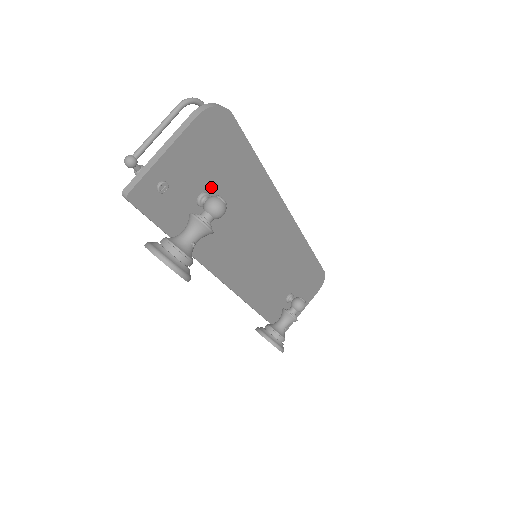
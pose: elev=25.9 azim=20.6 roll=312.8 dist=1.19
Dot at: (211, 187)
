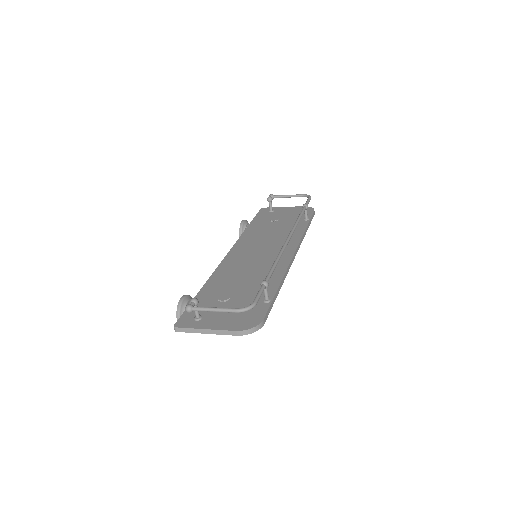
Dot at: occluded
